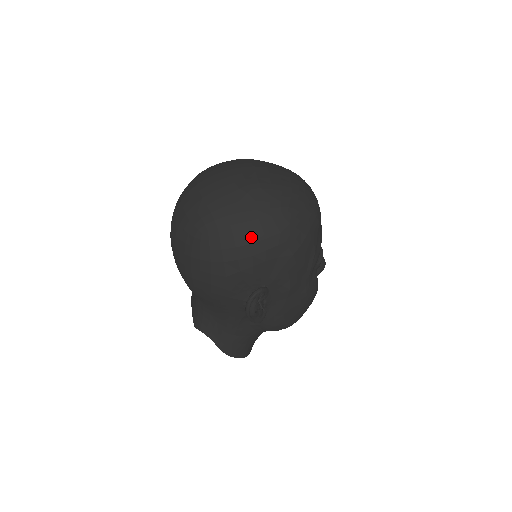
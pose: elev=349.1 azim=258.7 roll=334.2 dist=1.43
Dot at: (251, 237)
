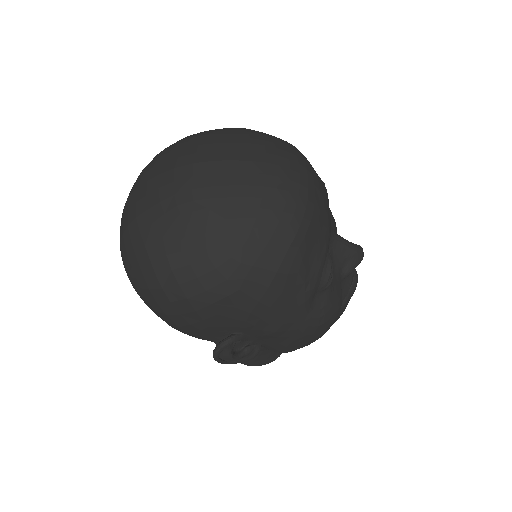
Dot at: (185, 290)
